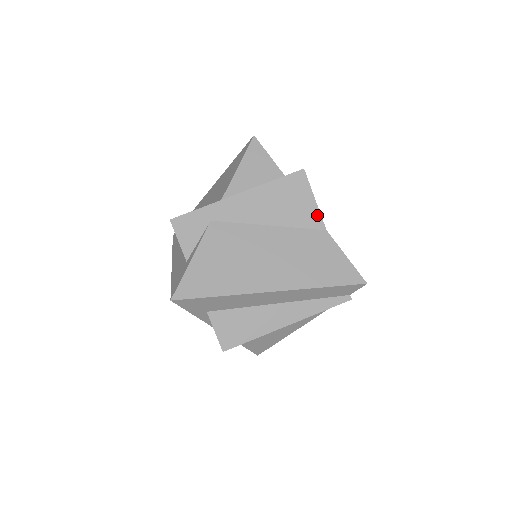
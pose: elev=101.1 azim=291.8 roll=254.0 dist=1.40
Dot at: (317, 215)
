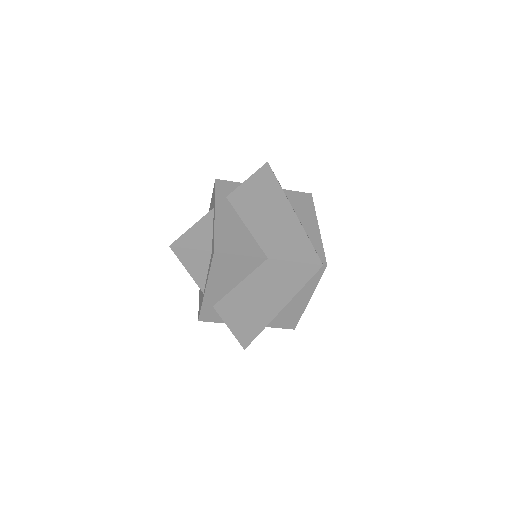
Dot at: (253, 259)
